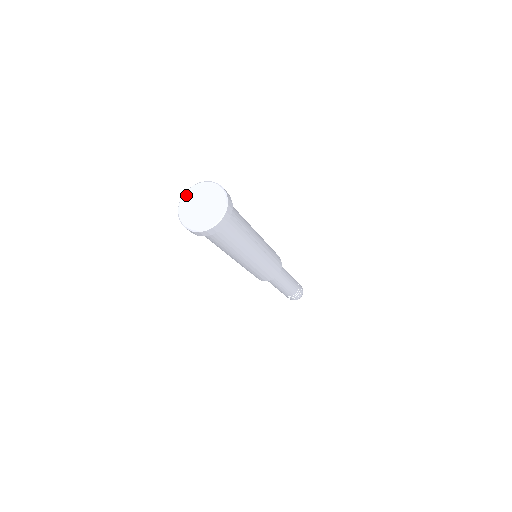
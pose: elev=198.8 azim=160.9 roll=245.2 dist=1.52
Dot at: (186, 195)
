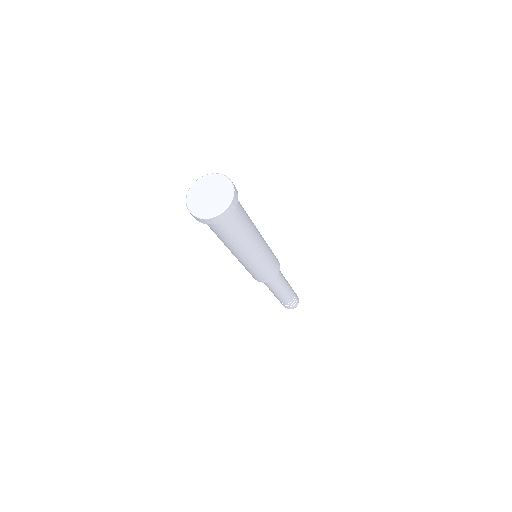
Dot at: (190, 194)
